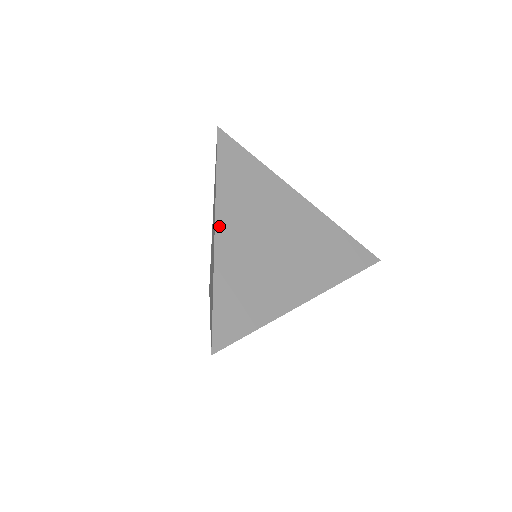
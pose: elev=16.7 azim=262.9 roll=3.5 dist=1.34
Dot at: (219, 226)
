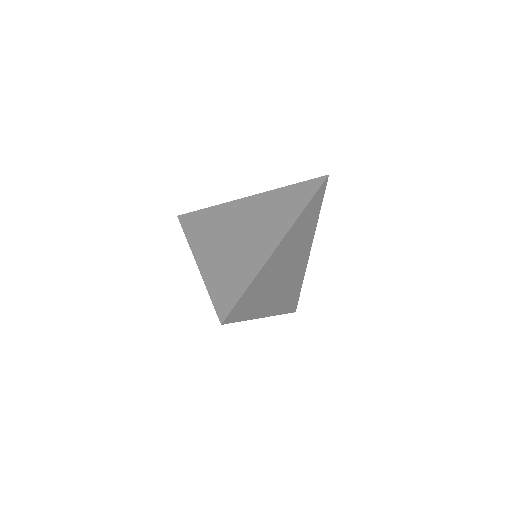
Dot at: (282, 243)
